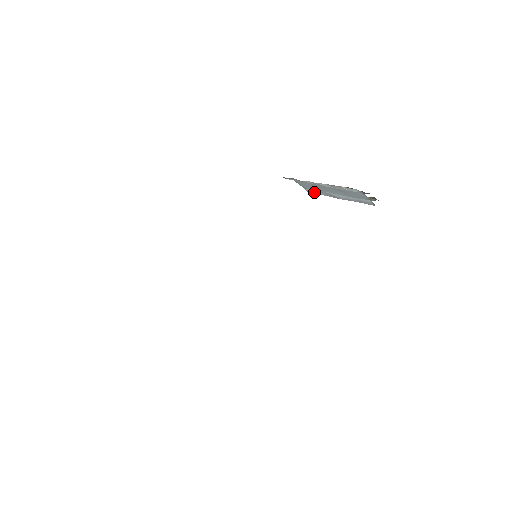
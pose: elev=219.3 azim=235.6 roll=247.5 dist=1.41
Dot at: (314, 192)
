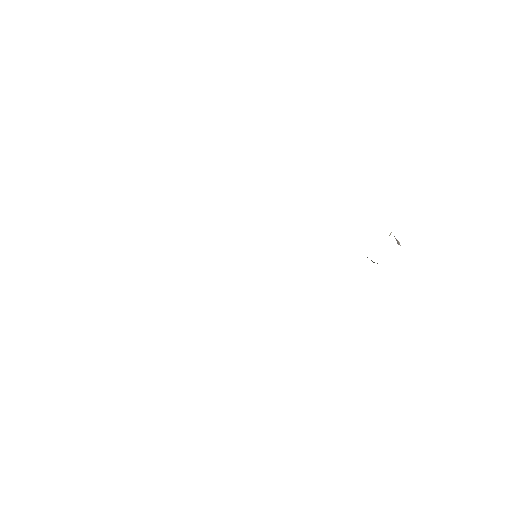
Dot at: occluded
